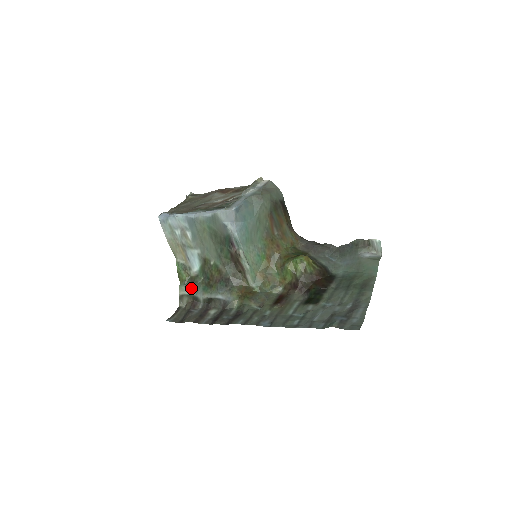
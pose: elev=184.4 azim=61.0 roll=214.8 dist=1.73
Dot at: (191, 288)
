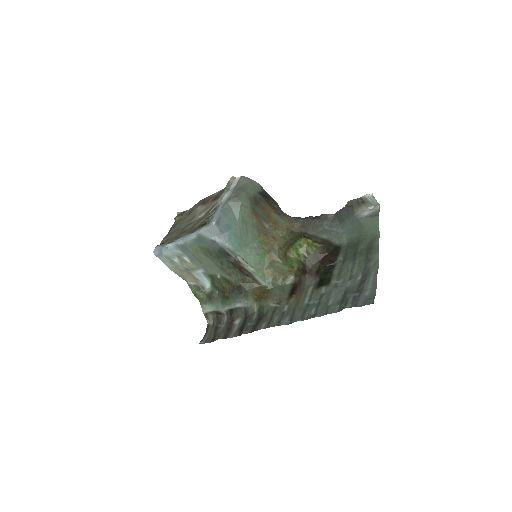
Dot at: (211, 305)
